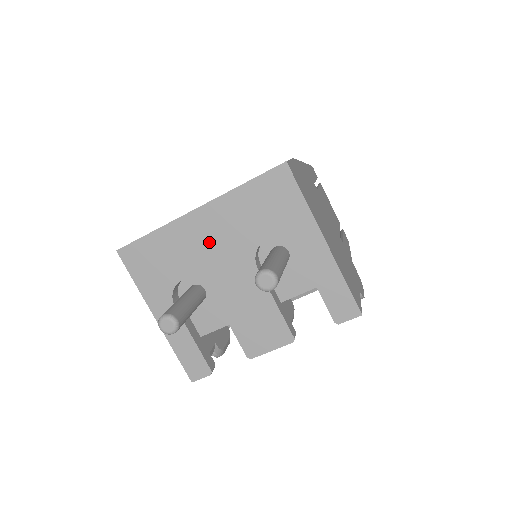
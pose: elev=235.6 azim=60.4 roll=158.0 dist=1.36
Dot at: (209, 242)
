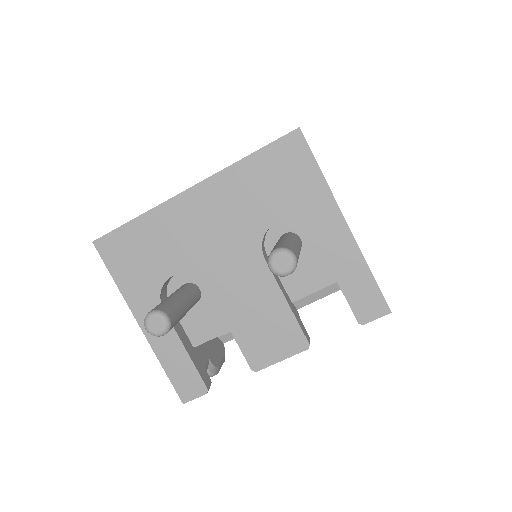
Dot at: (206, 228)
